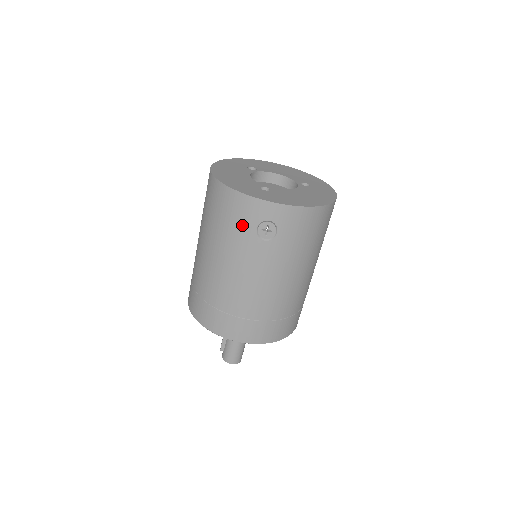
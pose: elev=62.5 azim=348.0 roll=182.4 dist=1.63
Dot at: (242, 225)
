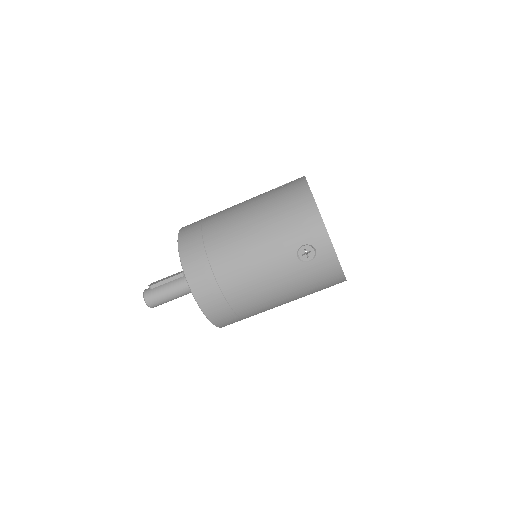
Dot at: (297, 233)
